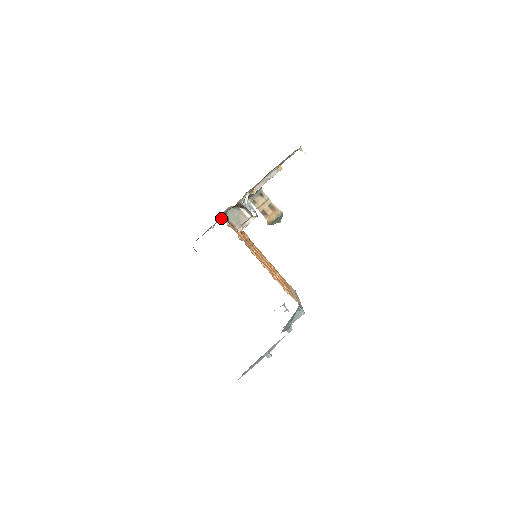
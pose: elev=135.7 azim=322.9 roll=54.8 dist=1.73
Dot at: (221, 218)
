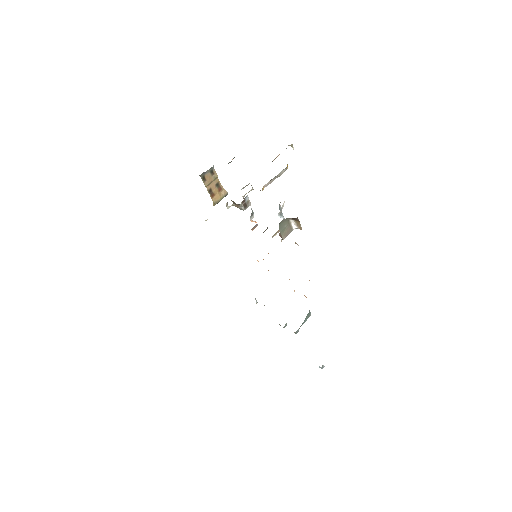
Dot at: occluded
